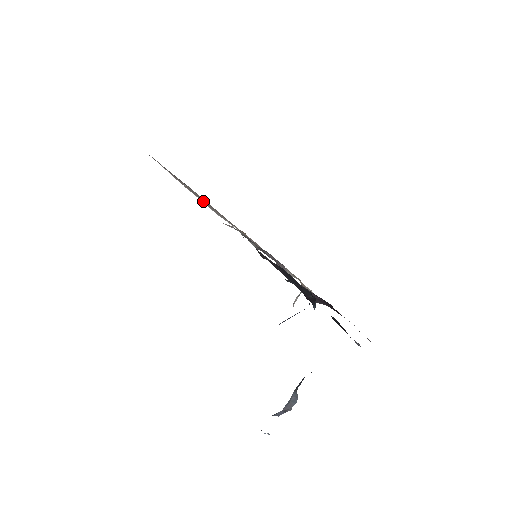
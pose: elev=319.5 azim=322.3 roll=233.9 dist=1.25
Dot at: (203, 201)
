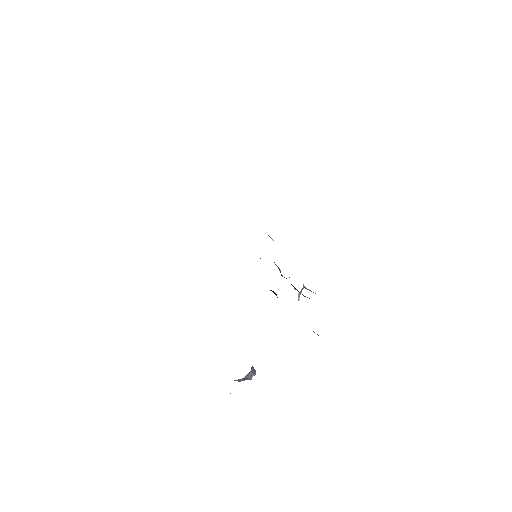
Dot at: occluded
